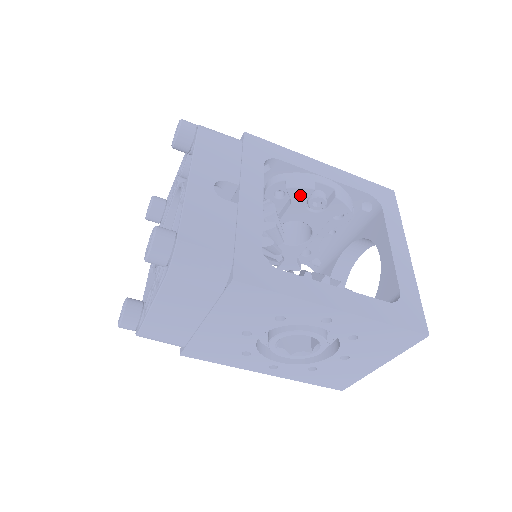
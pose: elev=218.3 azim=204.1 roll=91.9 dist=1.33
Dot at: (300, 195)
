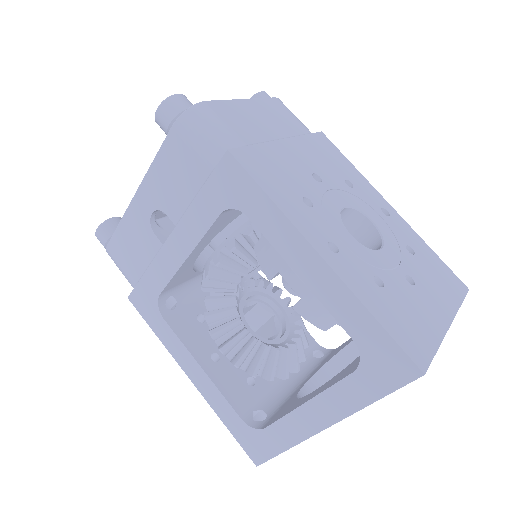
Dot at: occluded
